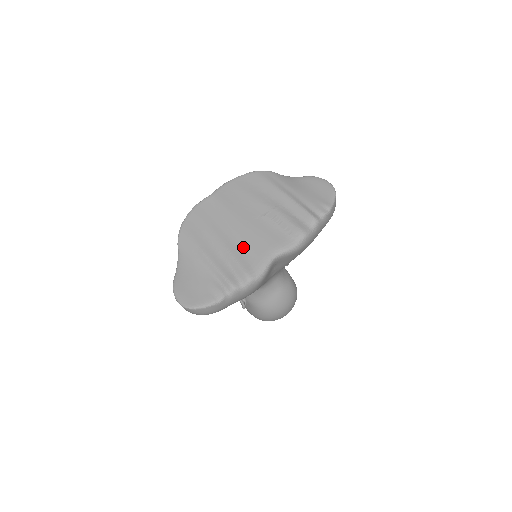
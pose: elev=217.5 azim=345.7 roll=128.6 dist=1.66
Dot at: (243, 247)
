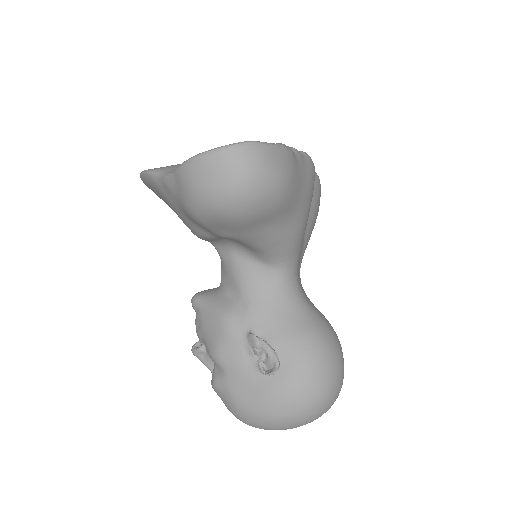
Dot at: occluded
